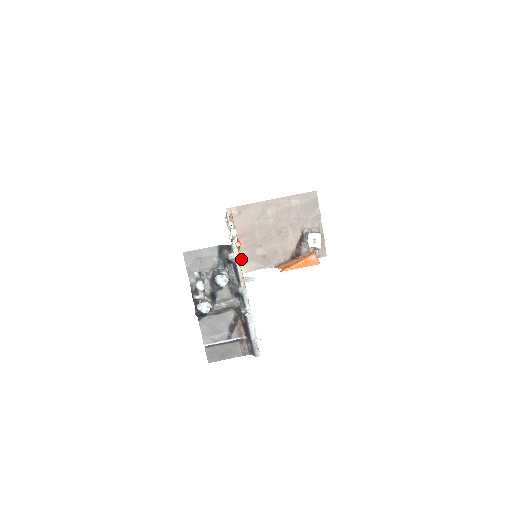
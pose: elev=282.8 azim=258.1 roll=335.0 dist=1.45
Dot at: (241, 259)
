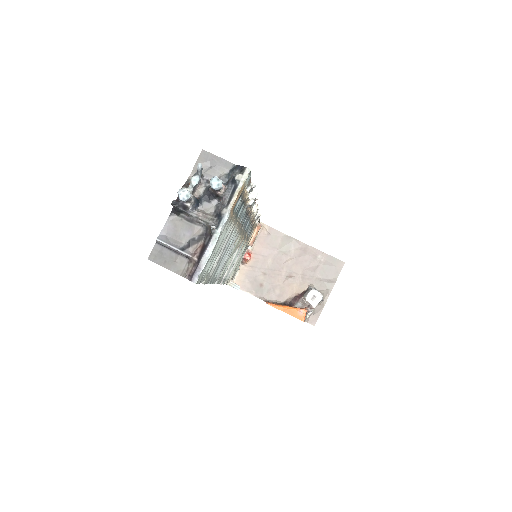
Dot at: (241, 273)
